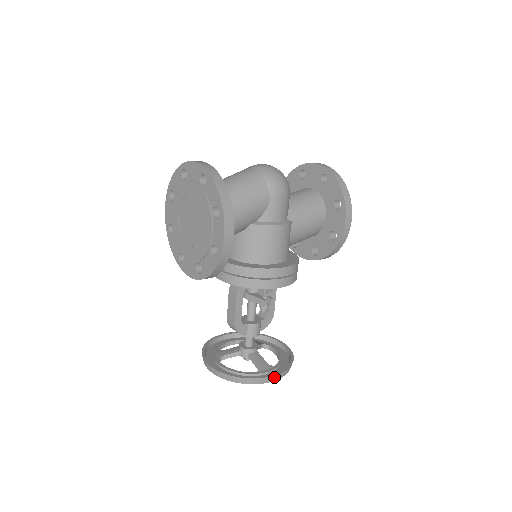
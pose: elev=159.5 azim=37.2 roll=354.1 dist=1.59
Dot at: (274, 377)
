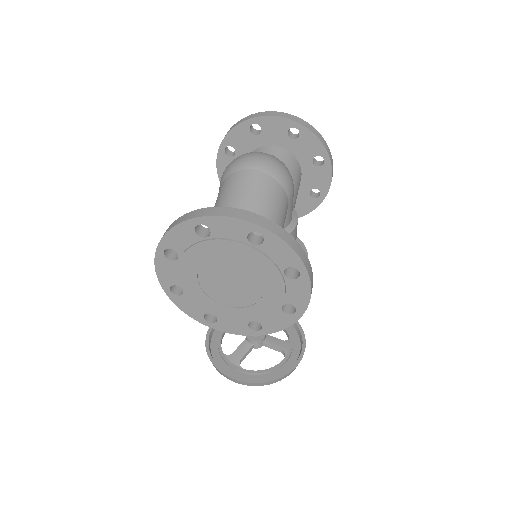
Dot at: (303, 352)
